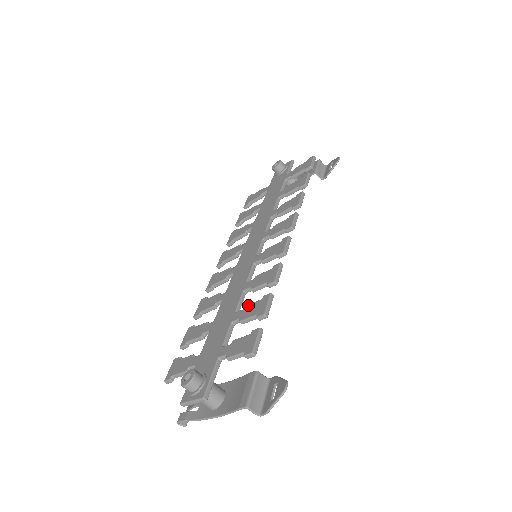
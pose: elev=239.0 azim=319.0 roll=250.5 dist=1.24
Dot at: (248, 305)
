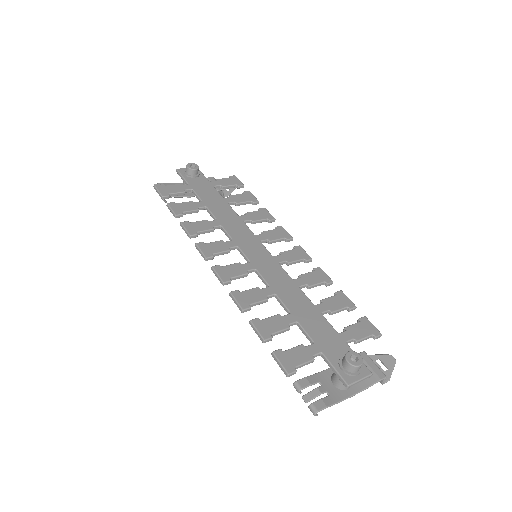
Dot at: (326, 299)
